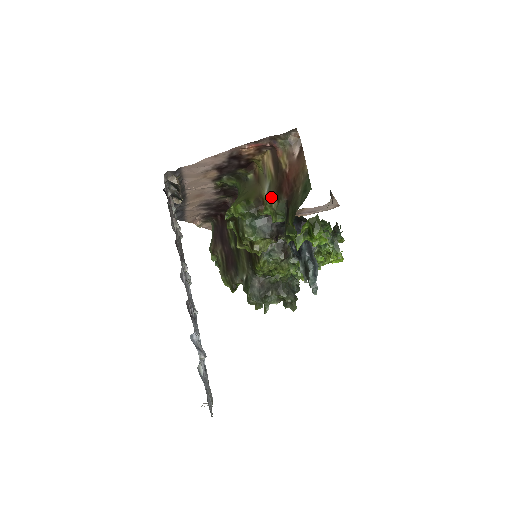
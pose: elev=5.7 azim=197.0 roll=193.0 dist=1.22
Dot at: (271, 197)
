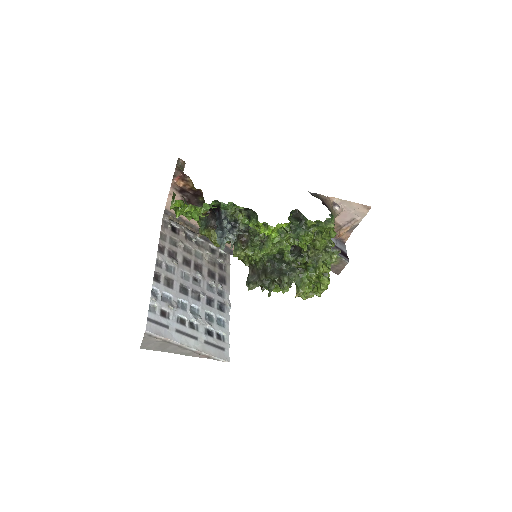
Dot at: occluded
